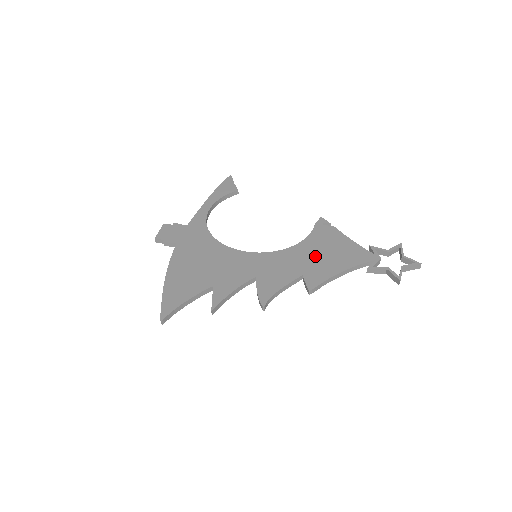
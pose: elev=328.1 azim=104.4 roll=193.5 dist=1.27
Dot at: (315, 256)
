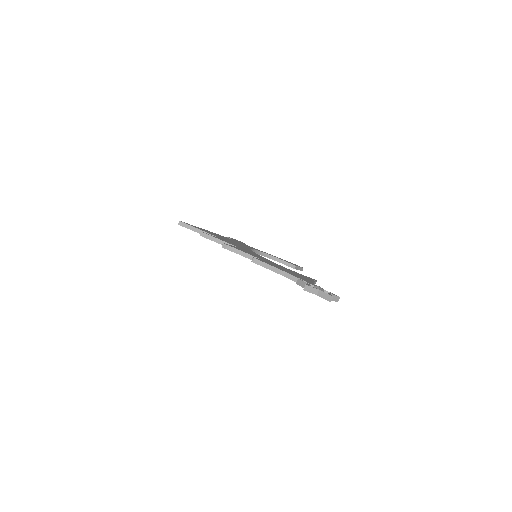
Dot at: occluded
